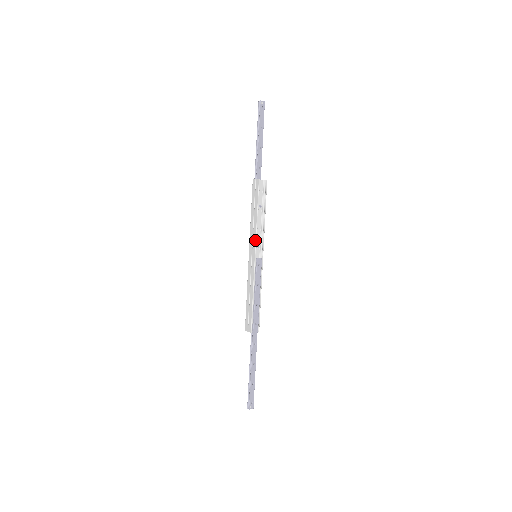
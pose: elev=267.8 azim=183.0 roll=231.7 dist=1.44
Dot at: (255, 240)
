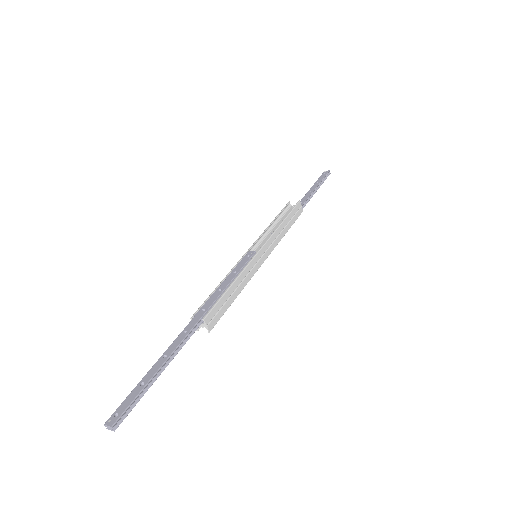
Dot at: (257, 240)
